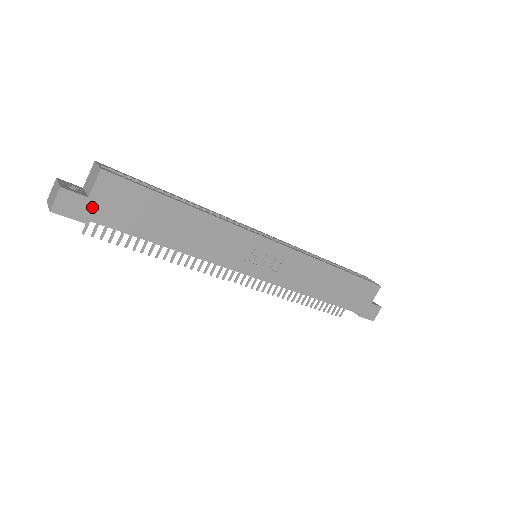
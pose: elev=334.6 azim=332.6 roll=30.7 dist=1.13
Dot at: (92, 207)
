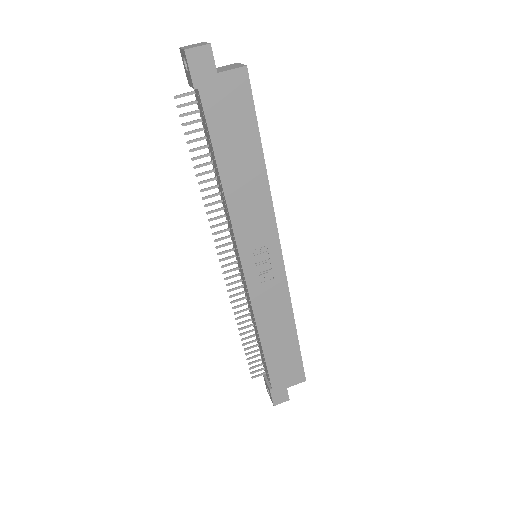
Dot at: (211, 82)
